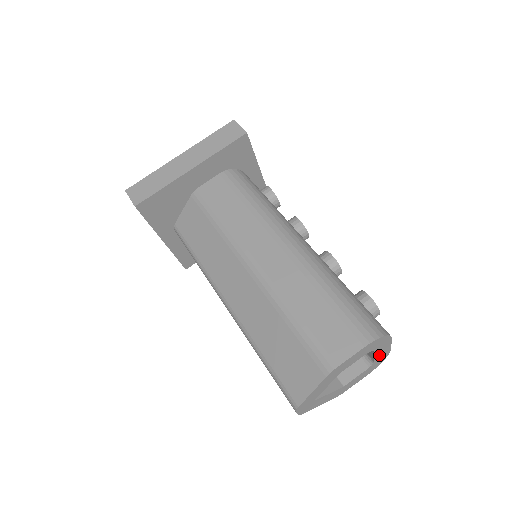
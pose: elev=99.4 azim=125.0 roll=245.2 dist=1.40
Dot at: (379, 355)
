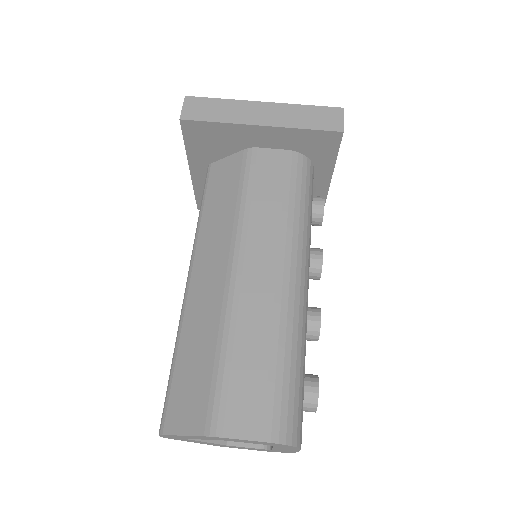
Dot at: (280, 449)
